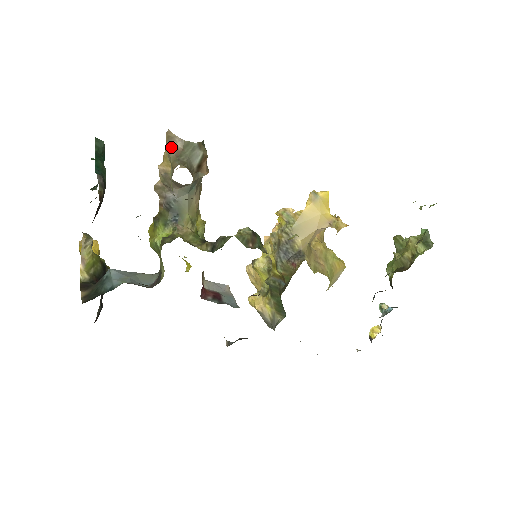
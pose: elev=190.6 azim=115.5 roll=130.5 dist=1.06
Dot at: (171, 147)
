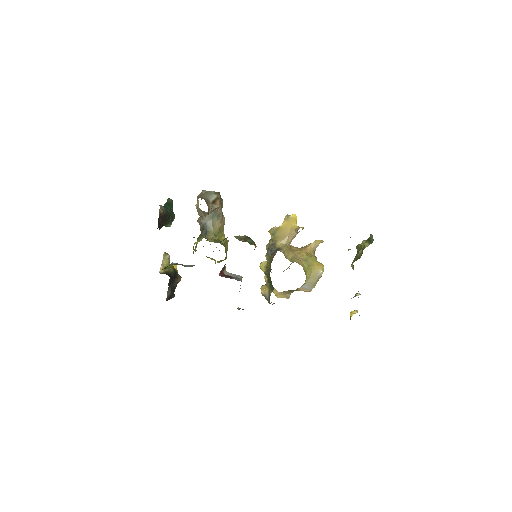
Dot at: occluded
